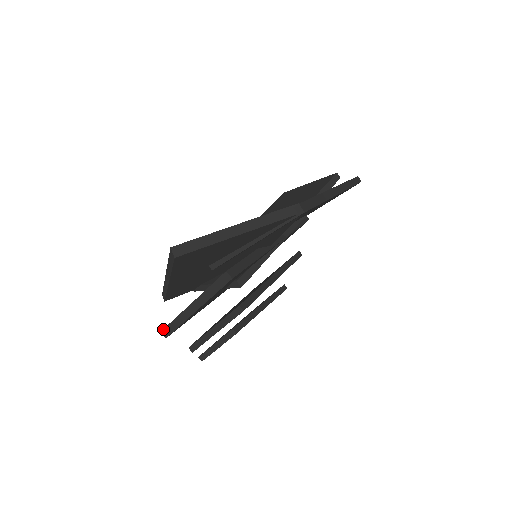
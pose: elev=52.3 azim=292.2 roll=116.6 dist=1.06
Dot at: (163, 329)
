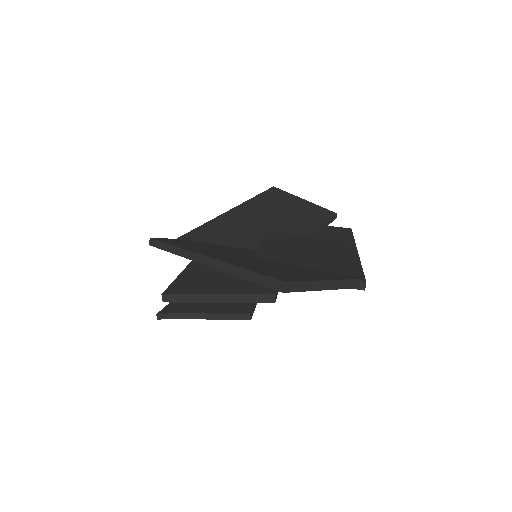
Dot at: (167, 294)
